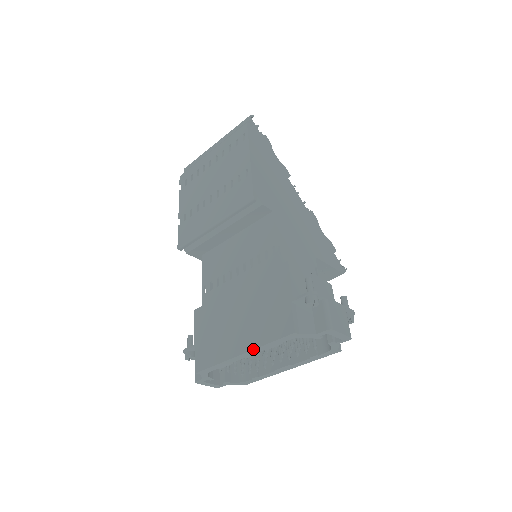
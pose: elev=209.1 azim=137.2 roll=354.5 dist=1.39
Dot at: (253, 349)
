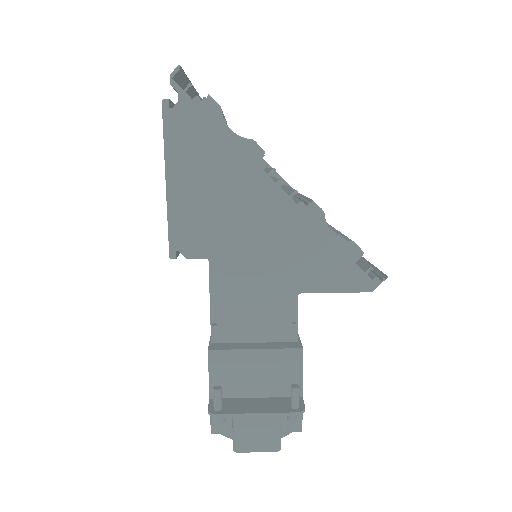
Dot at: occluded
